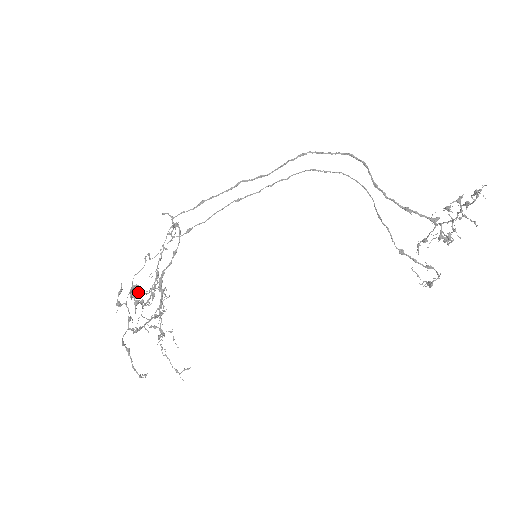
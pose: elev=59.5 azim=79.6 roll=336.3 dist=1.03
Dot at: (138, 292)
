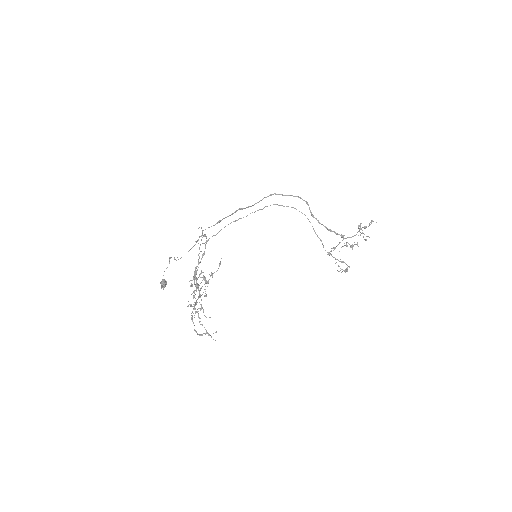
Dot at: (165, 285)
